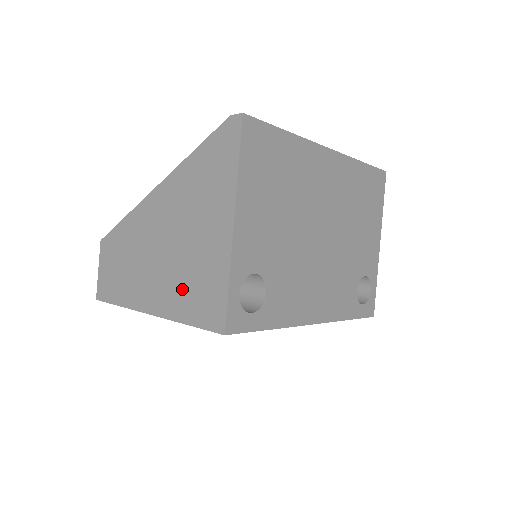
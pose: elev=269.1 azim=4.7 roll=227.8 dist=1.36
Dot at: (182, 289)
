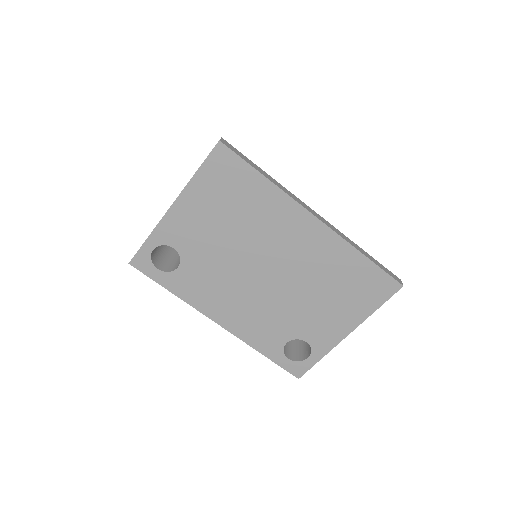
Dot at: occluded
